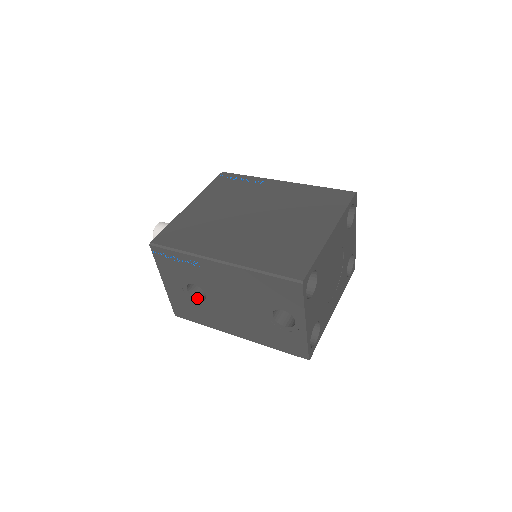
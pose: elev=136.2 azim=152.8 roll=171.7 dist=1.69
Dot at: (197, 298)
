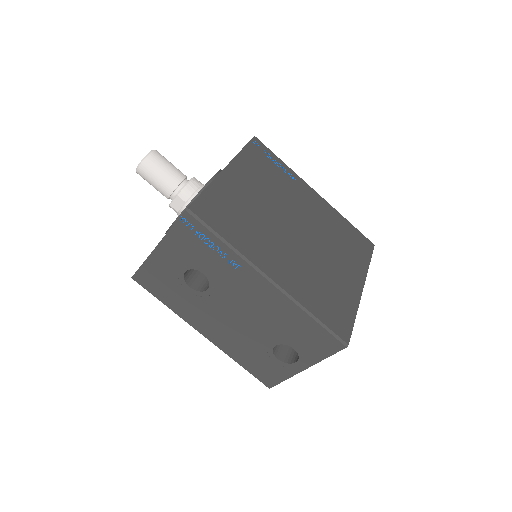
Dot at: (189, 283)
